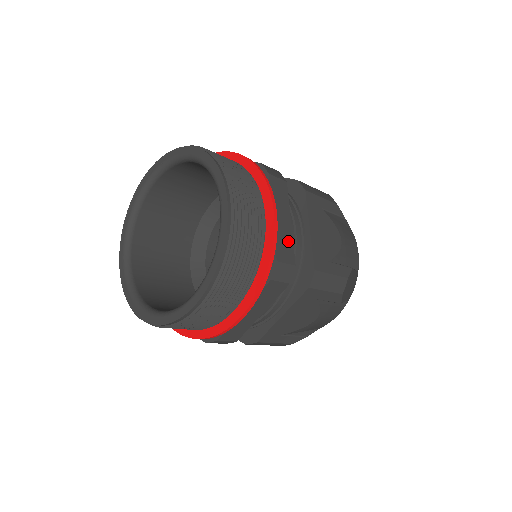
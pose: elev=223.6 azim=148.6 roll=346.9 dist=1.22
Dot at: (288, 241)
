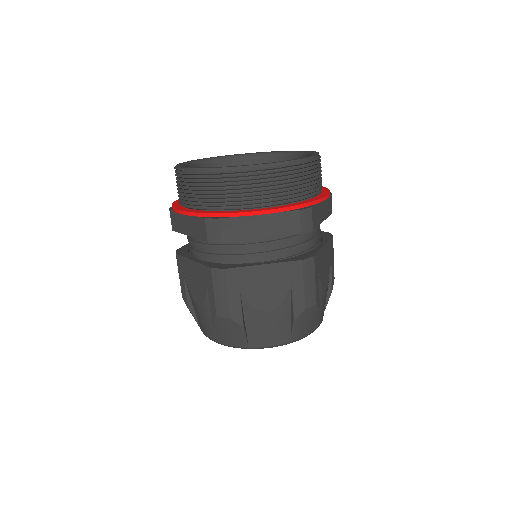
Dot at: (318, 219)
